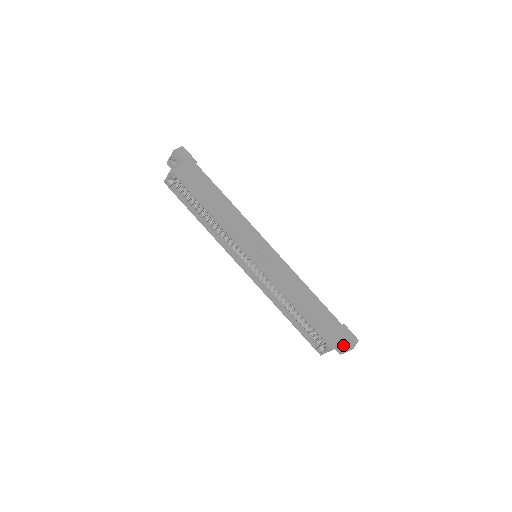
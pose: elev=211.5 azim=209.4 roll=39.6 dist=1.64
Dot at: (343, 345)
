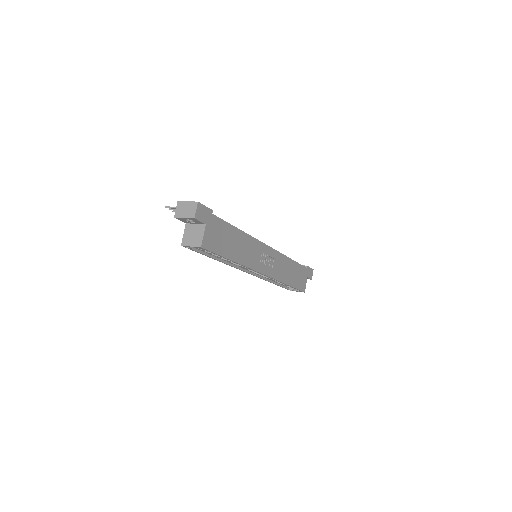
Dot at: occluded
